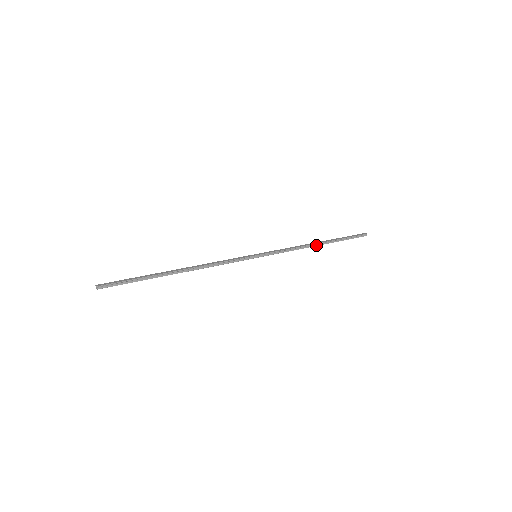
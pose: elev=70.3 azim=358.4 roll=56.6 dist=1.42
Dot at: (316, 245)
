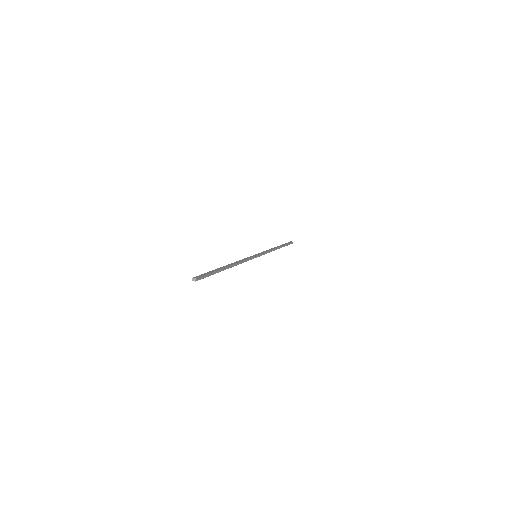
Dot at: occluded
